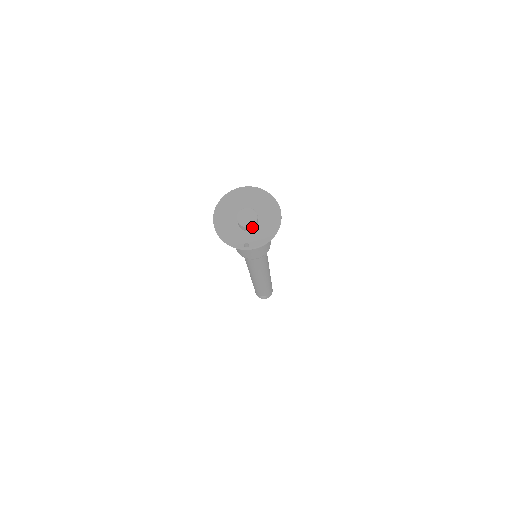
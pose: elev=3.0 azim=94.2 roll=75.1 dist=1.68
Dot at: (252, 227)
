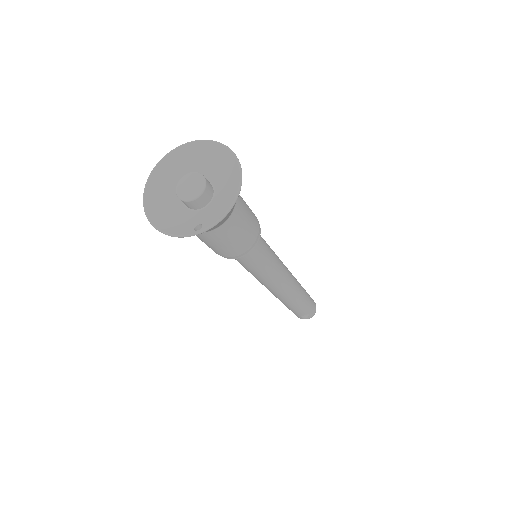
Dot at: (202, 199)
